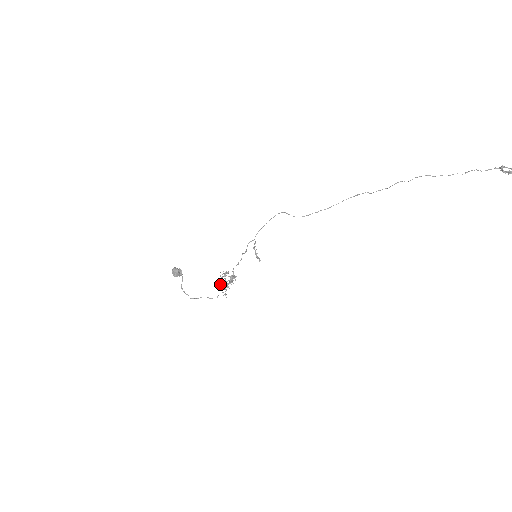
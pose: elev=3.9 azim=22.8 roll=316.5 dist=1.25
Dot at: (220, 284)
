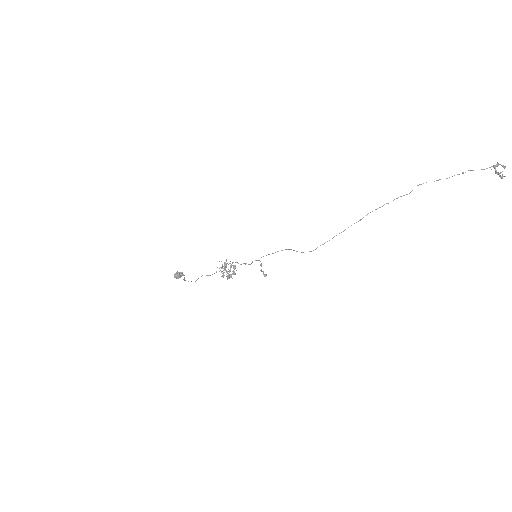
Dot at: occluded
